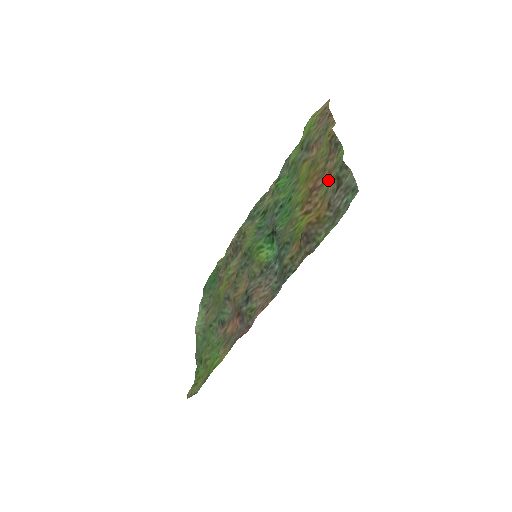
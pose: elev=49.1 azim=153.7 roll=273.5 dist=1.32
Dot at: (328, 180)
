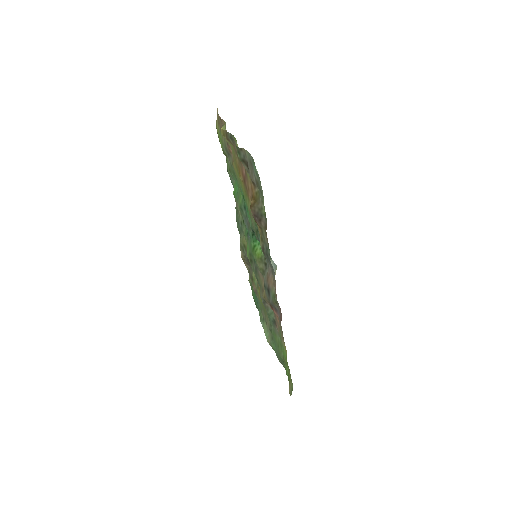
Dot at: occluded
